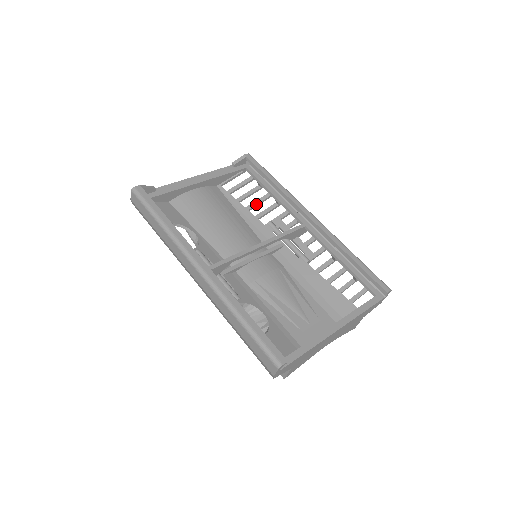
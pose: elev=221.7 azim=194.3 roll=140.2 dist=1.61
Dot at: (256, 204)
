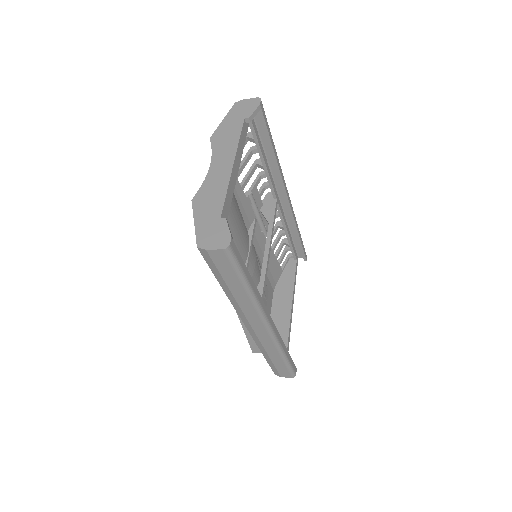
Dot at: occluded
